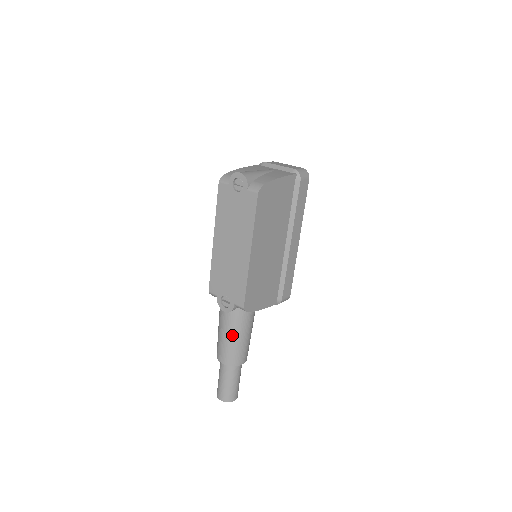
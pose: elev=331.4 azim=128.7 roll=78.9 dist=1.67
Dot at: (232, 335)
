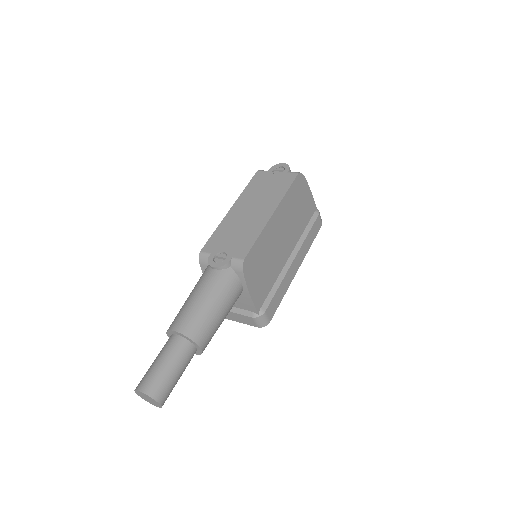
Dot at: (209, 296)
